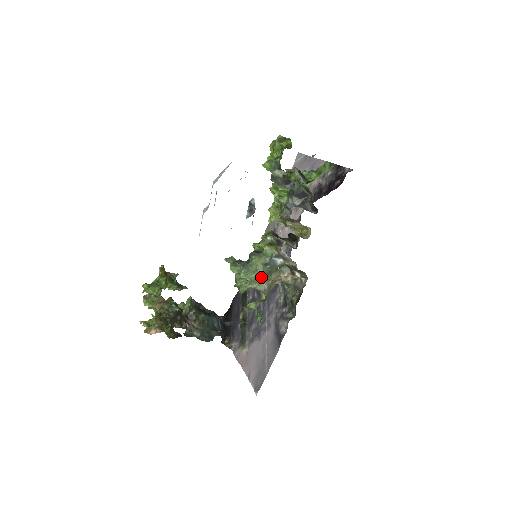
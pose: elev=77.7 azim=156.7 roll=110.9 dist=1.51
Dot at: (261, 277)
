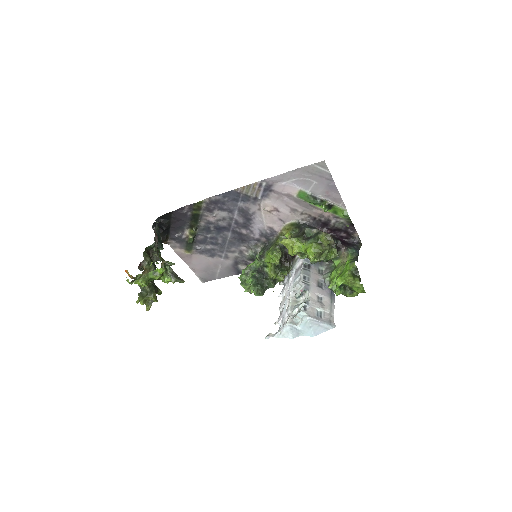
Dot at: occluded
